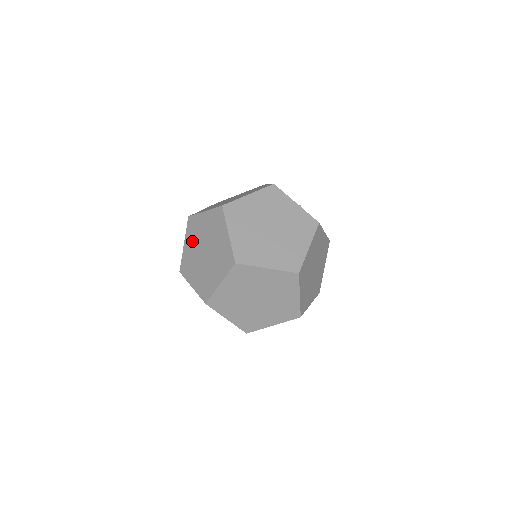
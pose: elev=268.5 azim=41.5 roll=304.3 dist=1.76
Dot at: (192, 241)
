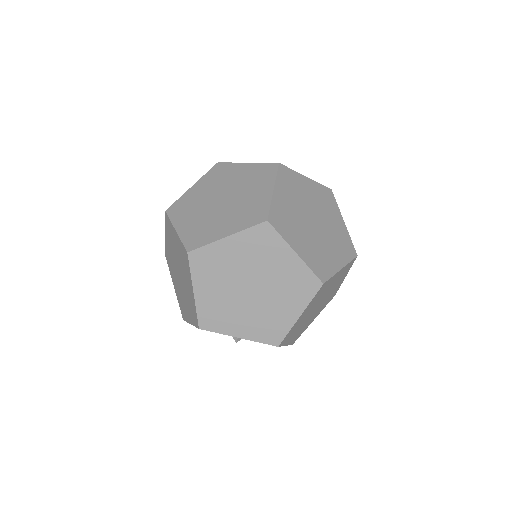
Dot at: (173, 276)
